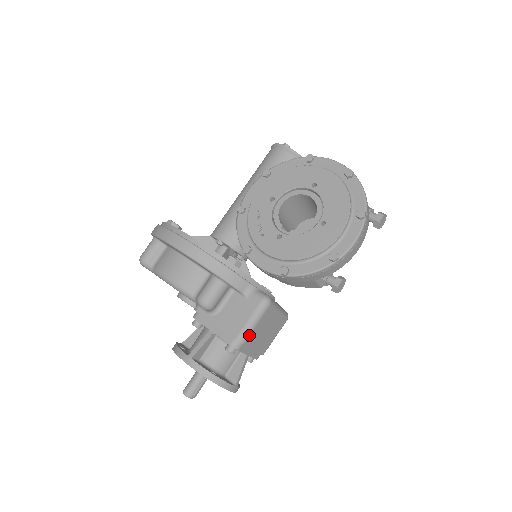
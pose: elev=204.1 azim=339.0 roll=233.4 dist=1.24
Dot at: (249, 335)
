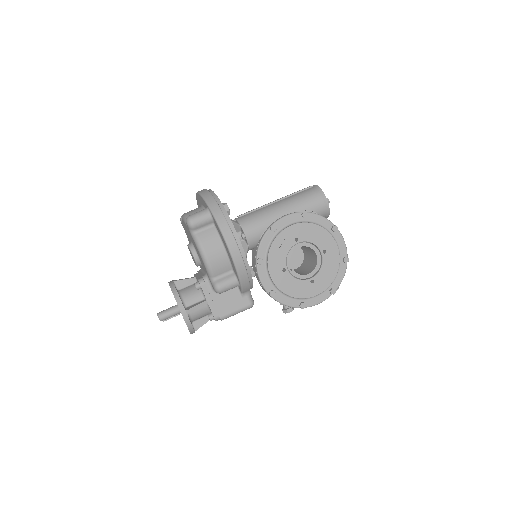
Dot at: occluded
